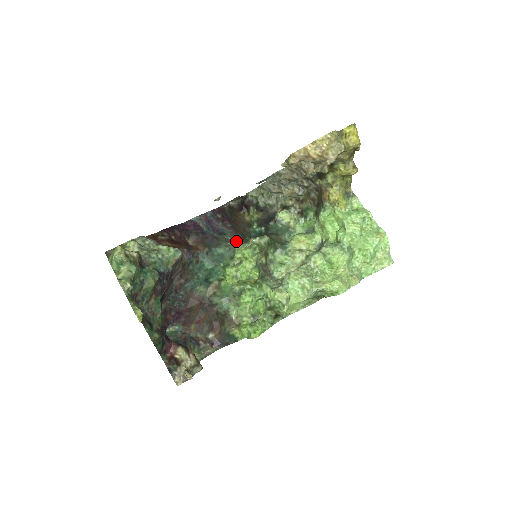
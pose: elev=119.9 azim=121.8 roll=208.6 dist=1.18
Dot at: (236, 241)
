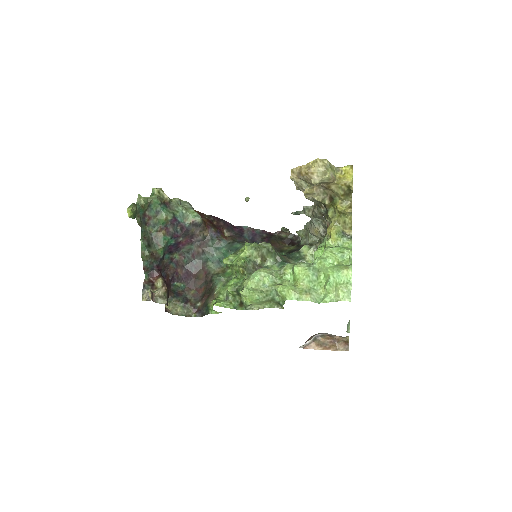
Dot at: occluded
